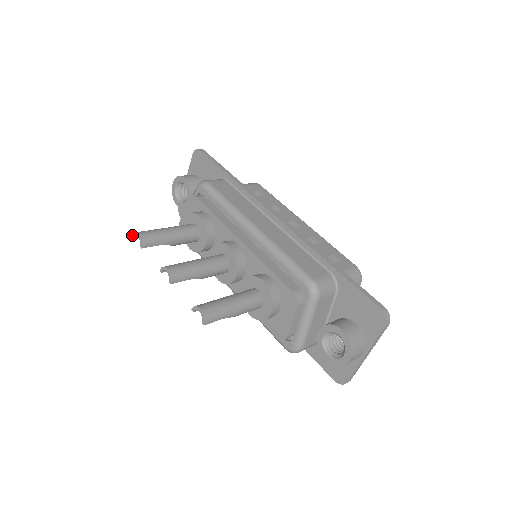
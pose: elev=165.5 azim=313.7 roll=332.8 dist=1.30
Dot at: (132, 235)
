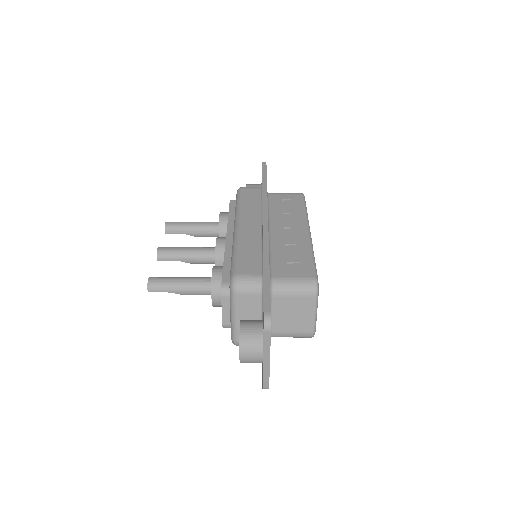
Dot at: occluded
